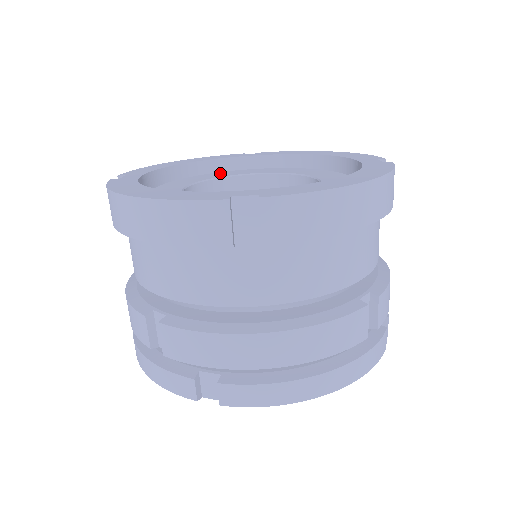
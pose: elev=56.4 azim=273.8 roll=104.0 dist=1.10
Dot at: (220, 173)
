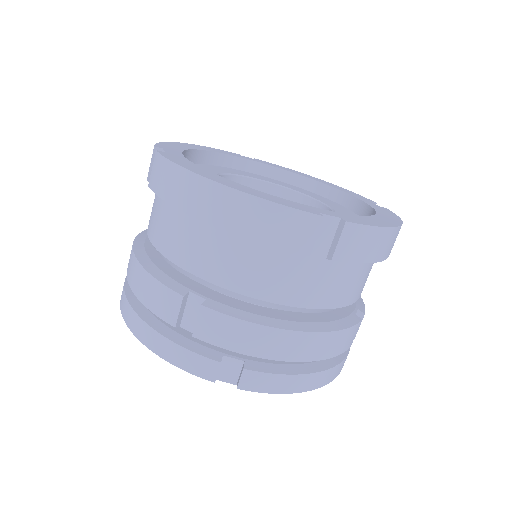
Dot at: (226, 168)
